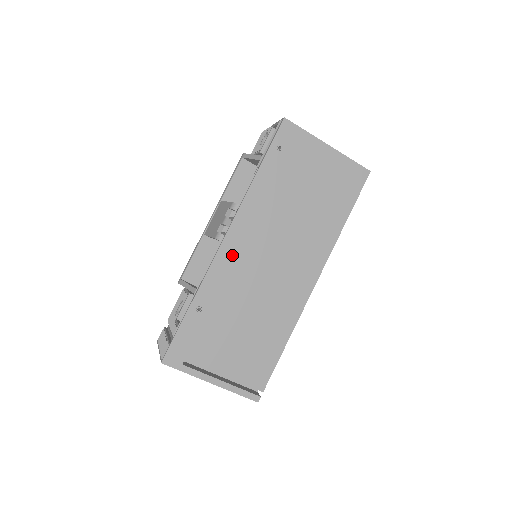
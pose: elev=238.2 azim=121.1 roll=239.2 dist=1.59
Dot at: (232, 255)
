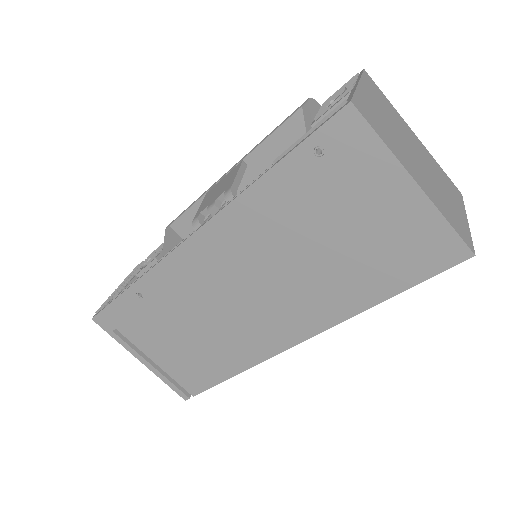
Dot at: (194, 261)
